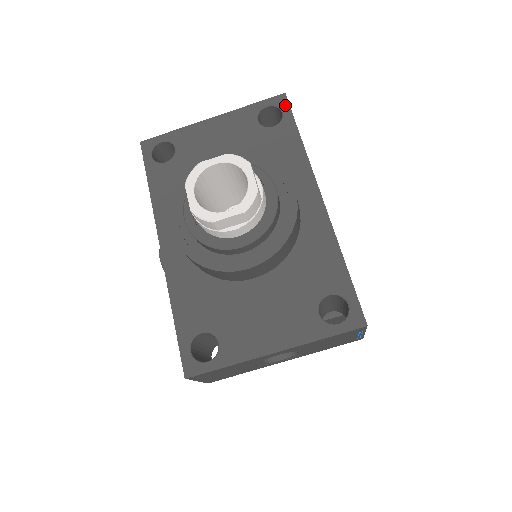
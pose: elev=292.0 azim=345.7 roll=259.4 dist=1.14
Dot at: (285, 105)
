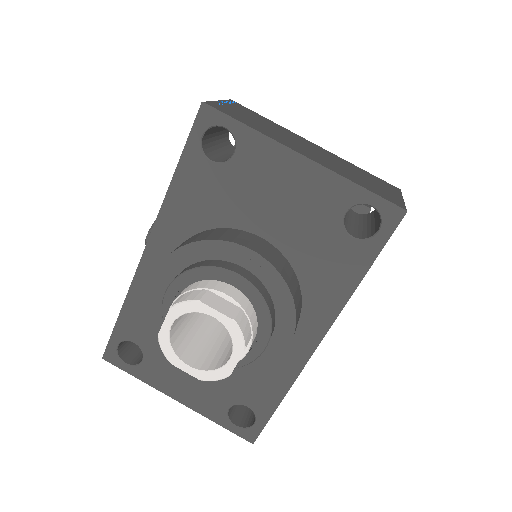
Dot at: (390, 226)
